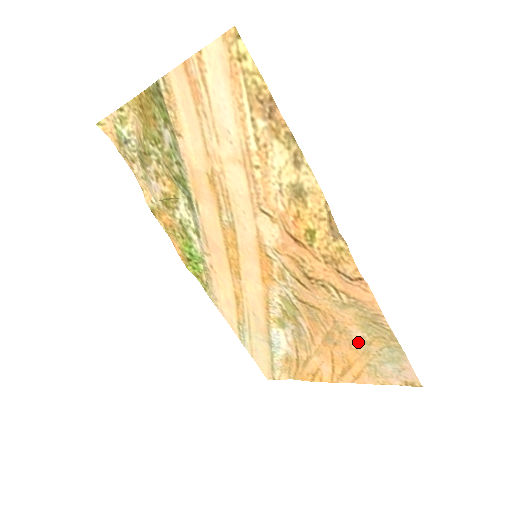
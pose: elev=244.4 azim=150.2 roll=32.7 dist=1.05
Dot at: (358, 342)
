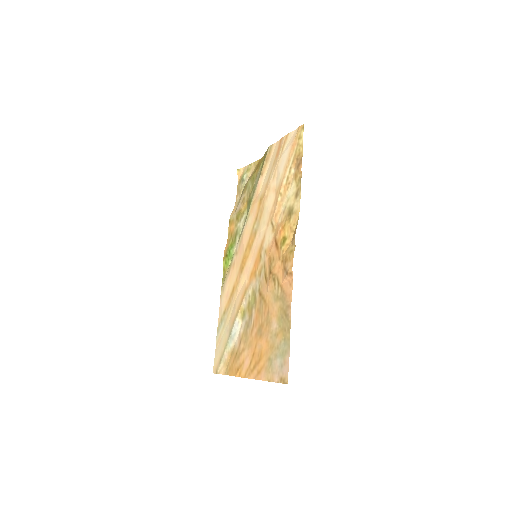
Dot at: (272, 334)
